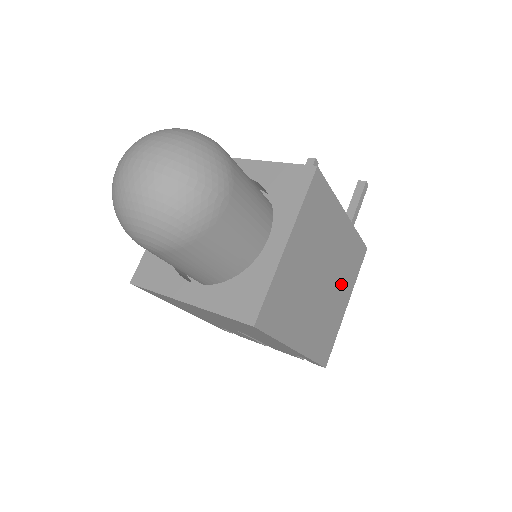
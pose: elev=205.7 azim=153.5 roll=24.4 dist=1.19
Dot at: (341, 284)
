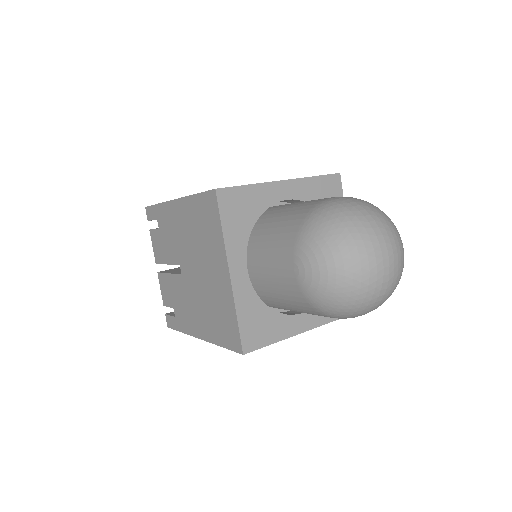
Dot at: occluded
